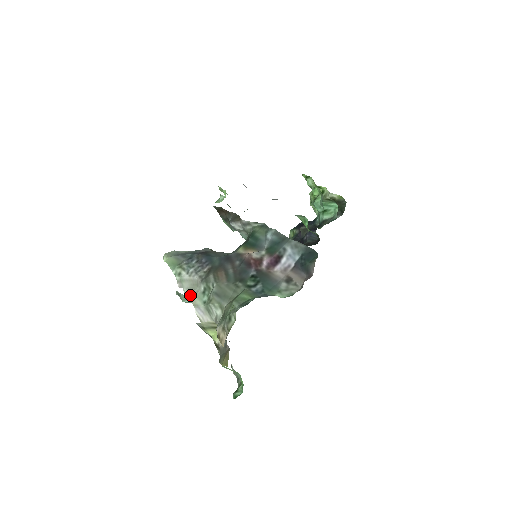
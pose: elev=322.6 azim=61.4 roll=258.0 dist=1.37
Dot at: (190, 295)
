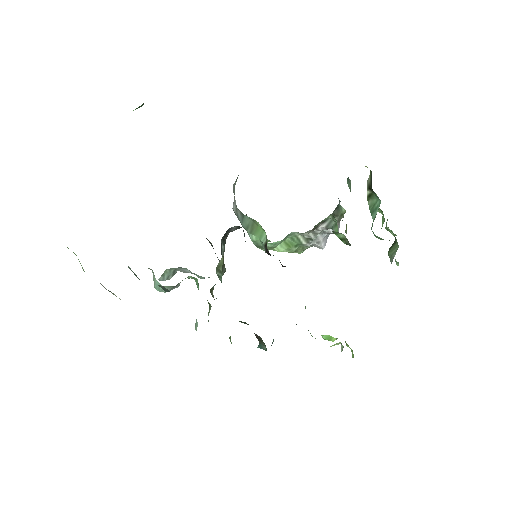
Dot at: occluded
